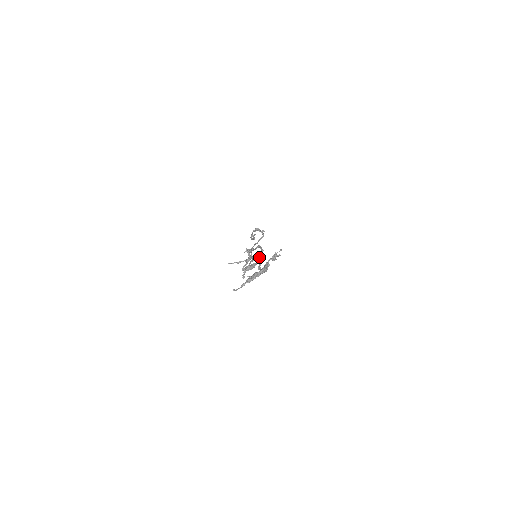
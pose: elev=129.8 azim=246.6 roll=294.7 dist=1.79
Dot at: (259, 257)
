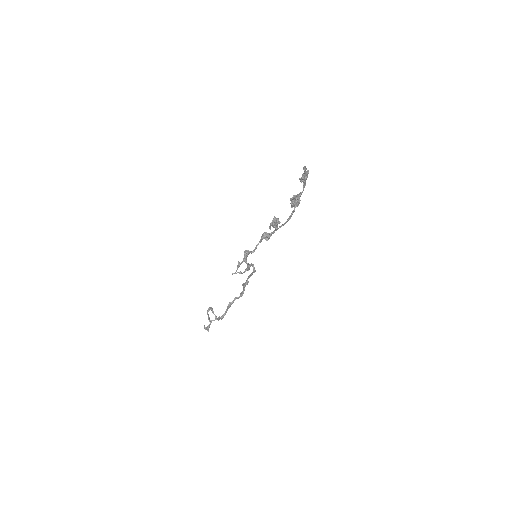
Dot at: (268, 234)
